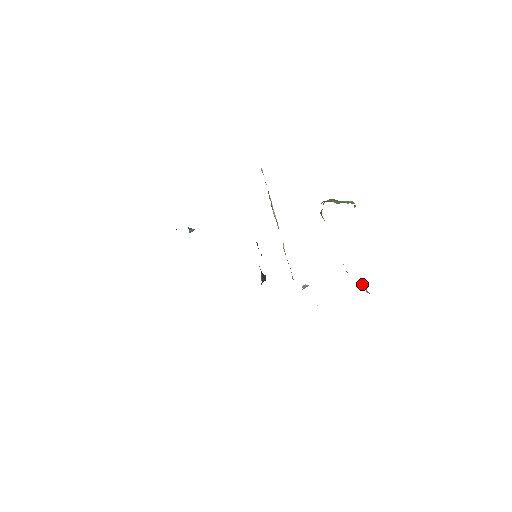
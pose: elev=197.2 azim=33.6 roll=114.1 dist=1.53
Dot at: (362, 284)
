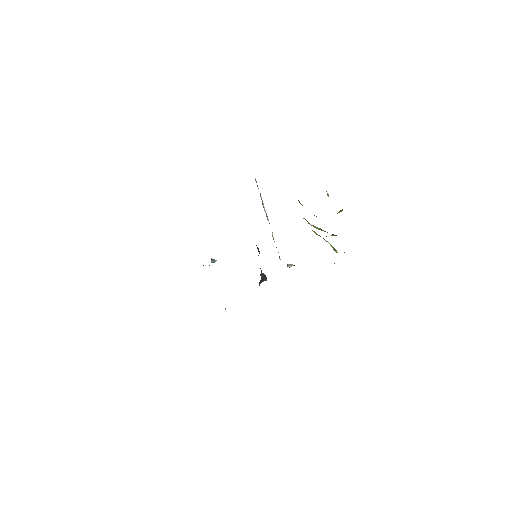
Dot at: (330, 244)
